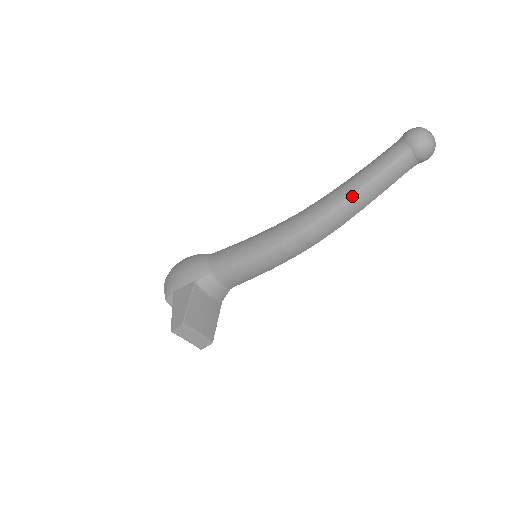
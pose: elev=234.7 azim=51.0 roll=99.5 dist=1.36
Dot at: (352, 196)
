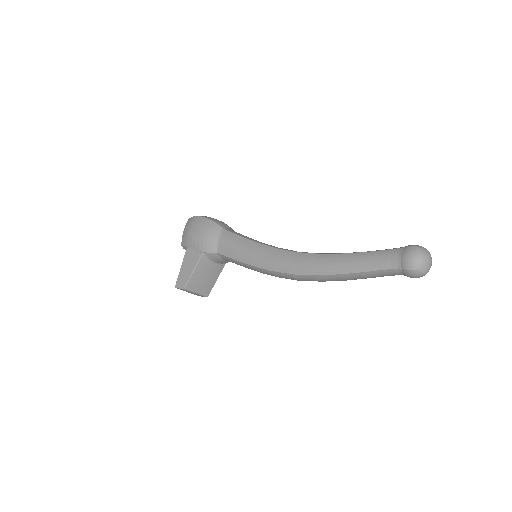
Dot at: (337, 275)
